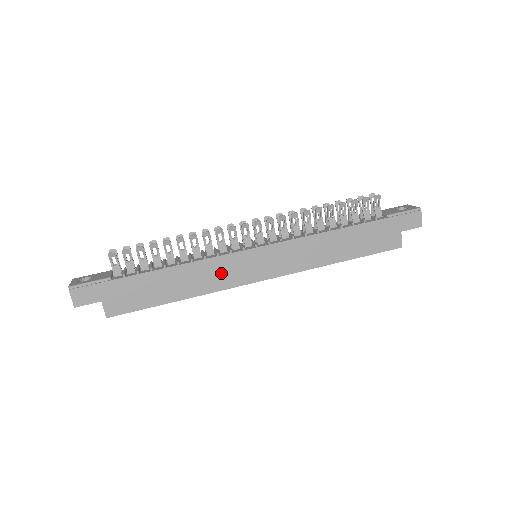
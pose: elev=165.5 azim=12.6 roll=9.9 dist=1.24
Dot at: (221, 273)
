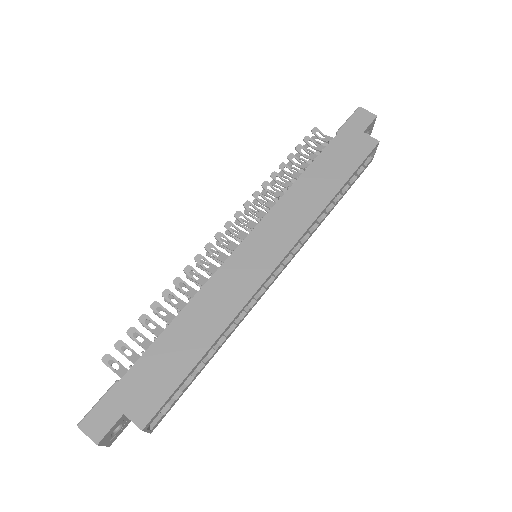
Dot at: (230, 288)
